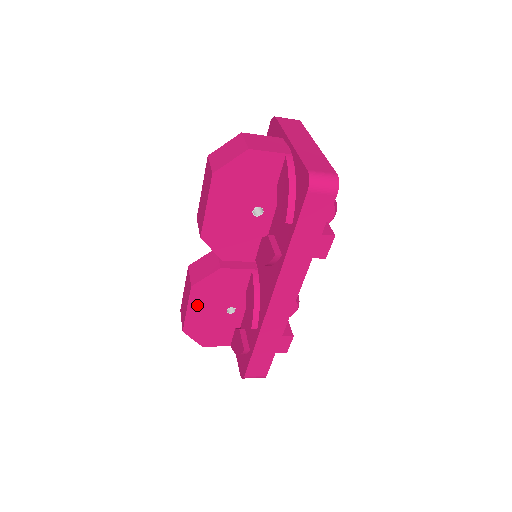
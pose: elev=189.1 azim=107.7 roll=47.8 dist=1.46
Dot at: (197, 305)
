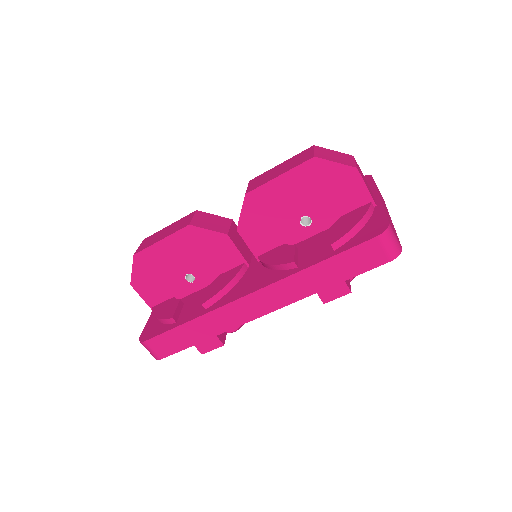
Dot at: (173, 245)
